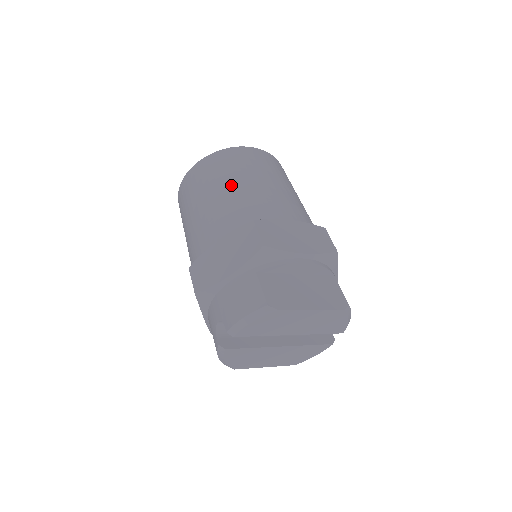
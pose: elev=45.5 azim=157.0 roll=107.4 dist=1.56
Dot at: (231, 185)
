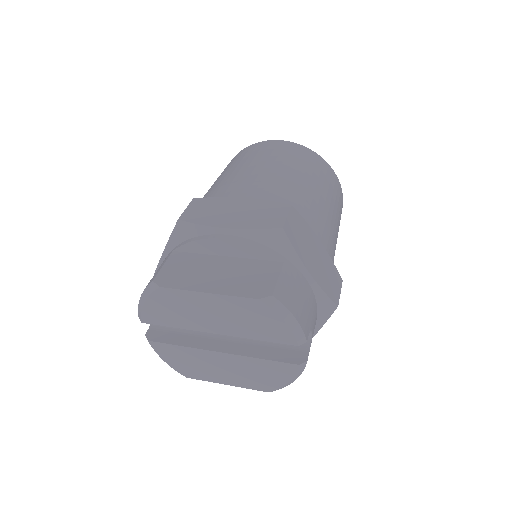
Dot at: (222, 176)
